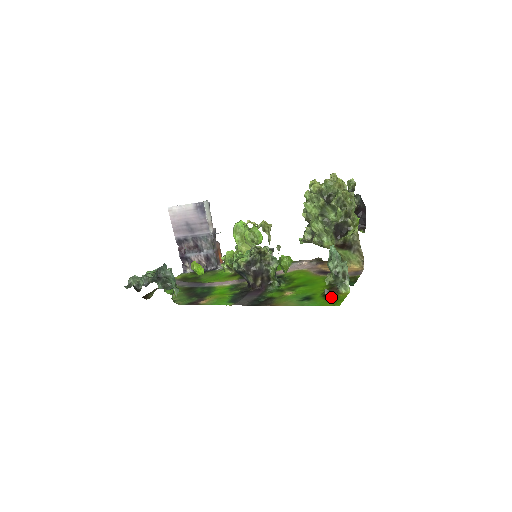
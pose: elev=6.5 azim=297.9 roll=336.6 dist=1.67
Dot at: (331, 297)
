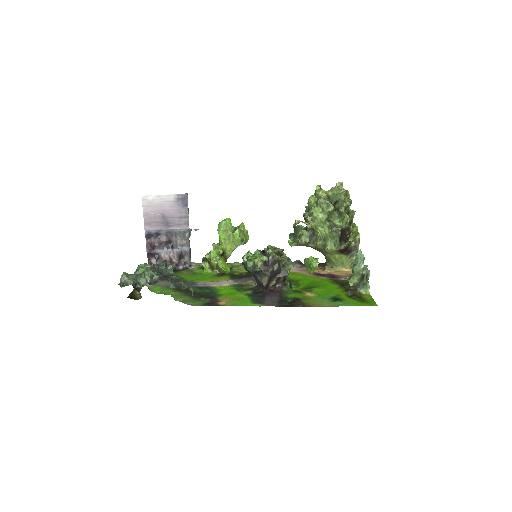
Dot at: (359, 298)
